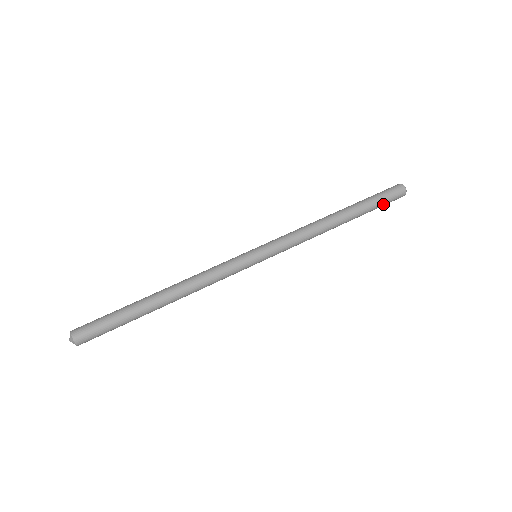
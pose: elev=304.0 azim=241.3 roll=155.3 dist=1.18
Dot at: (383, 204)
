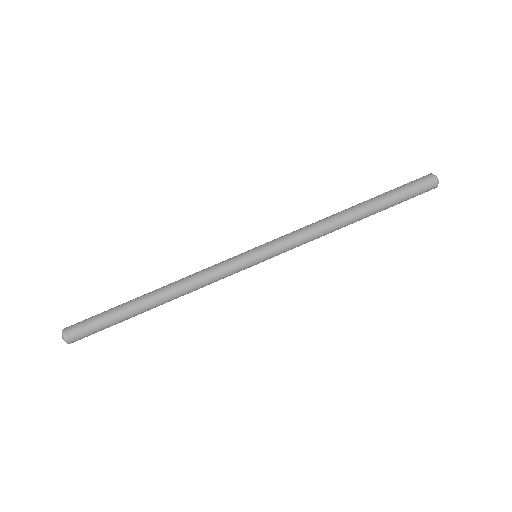
Dot at: (408, 198)
